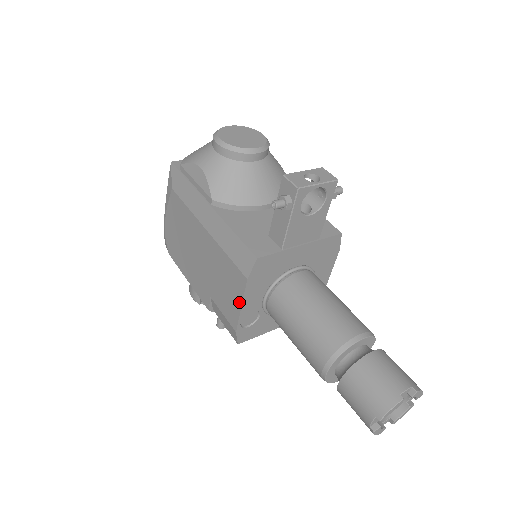
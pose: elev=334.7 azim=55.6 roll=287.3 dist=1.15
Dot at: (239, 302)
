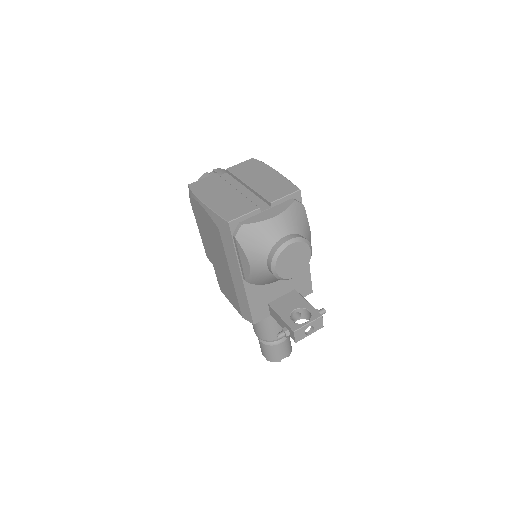
Dot at: (231, 302)
